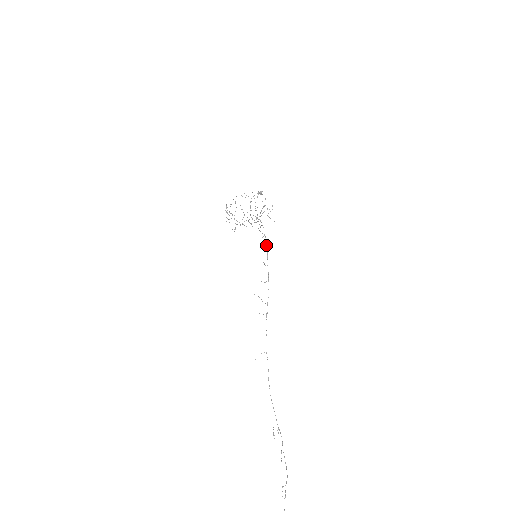
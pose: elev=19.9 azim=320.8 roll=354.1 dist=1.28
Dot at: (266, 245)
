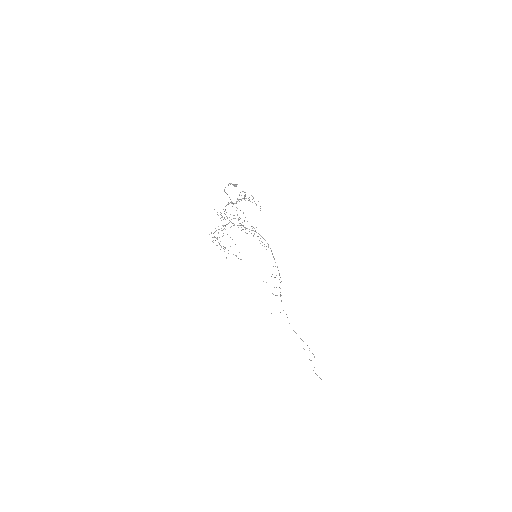
Dot at: occluded
